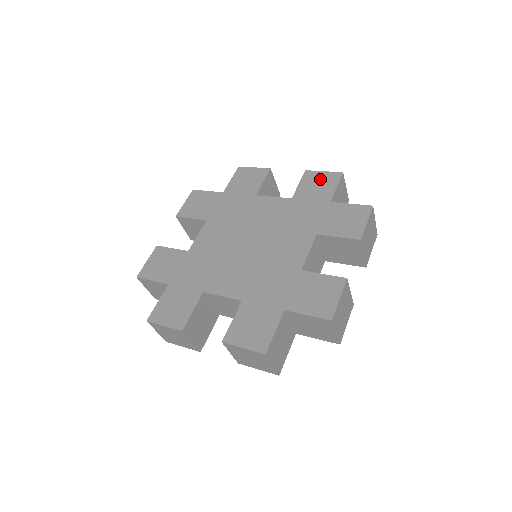
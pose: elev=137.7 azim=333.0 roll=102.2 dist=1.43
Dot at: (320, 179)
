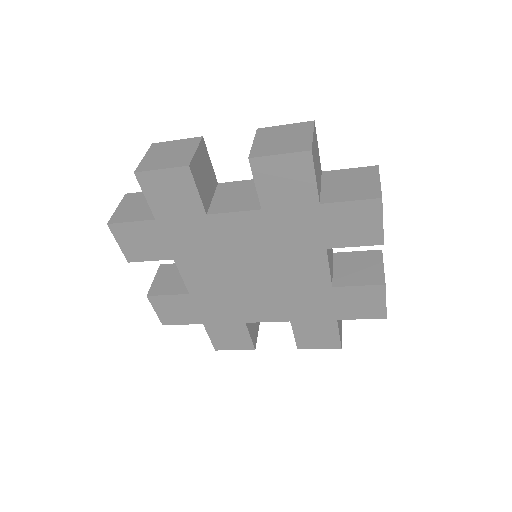
Dot at: (371, 303)
